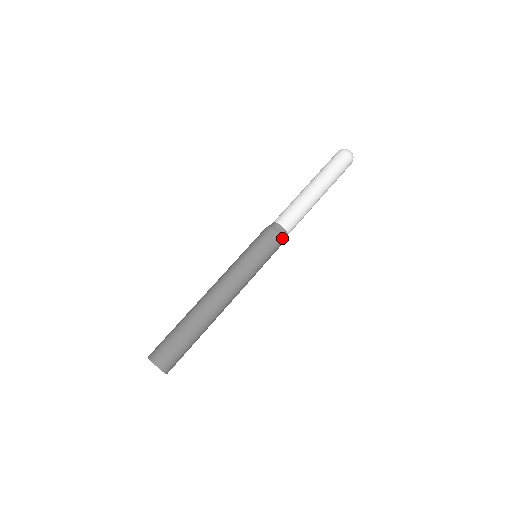
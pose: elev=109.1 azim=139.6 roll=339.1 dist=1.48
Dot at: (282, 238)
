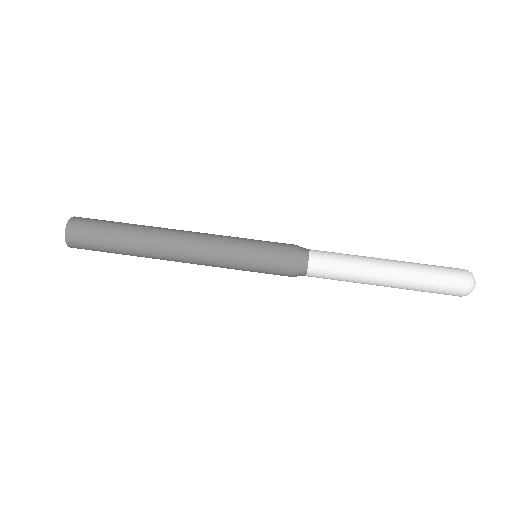
Dot at: (297, 254)
